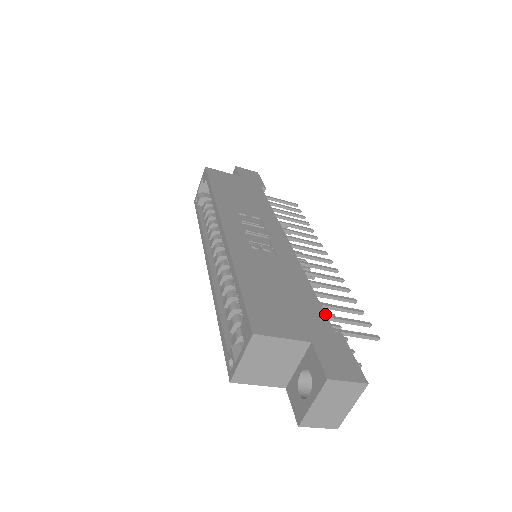
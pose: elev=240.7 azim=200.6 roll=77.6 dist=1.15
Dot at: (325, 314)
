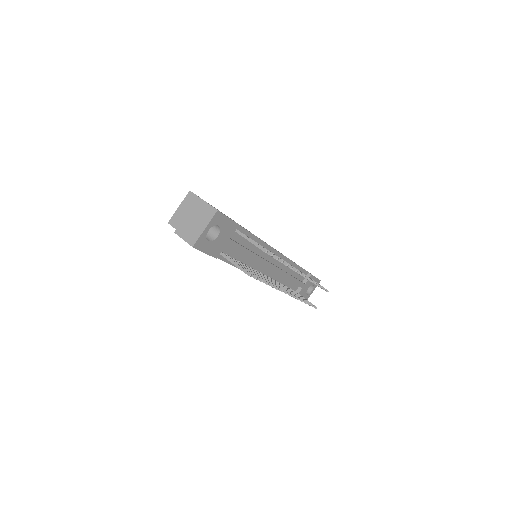
Dot at: occluded
